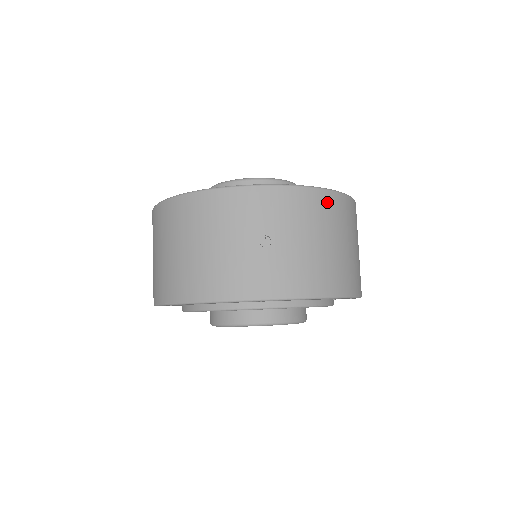
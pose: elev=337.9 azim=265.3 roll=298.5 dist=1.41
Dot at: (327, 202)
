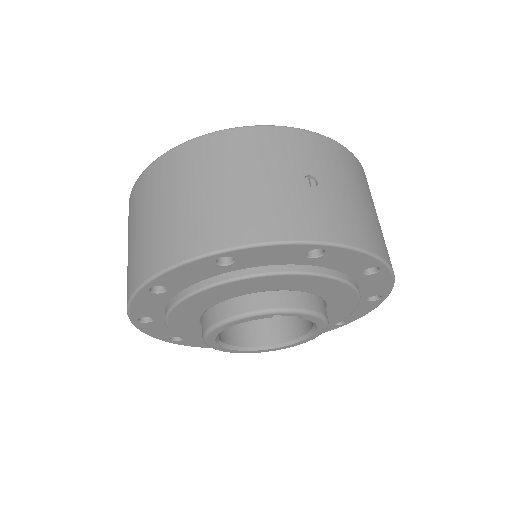
Dot at: (358, 167)
